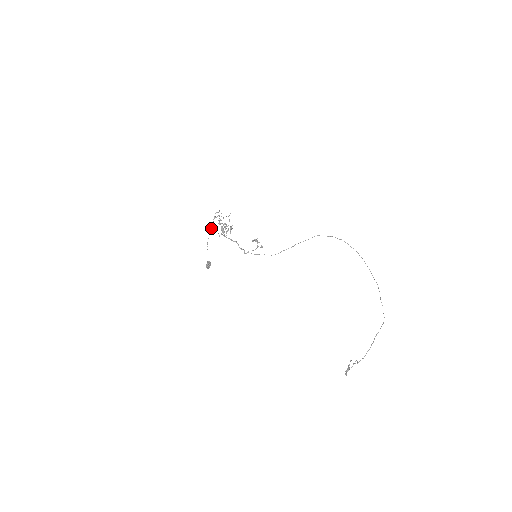
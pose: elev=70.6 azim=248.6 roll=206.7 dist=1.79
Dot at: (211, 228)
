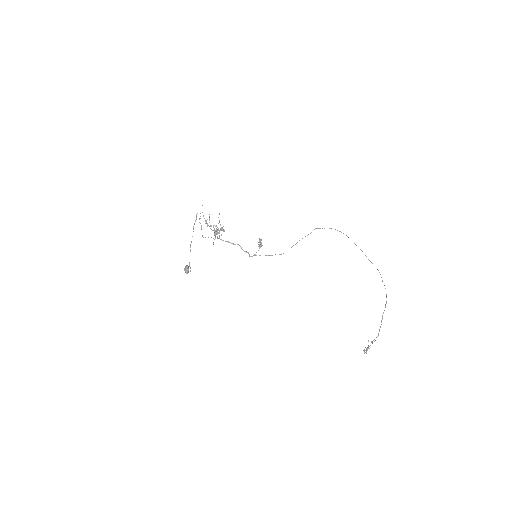
Dot at: occluded
